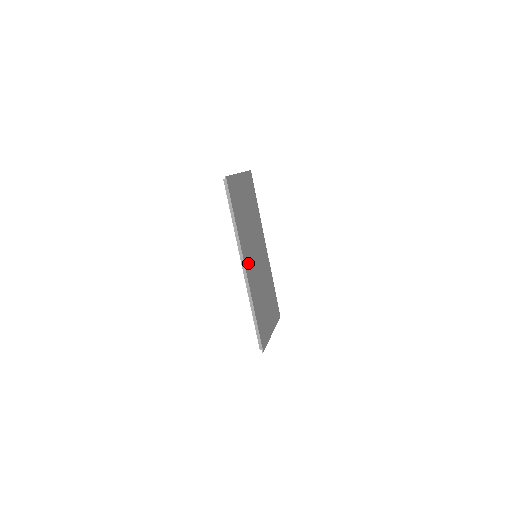
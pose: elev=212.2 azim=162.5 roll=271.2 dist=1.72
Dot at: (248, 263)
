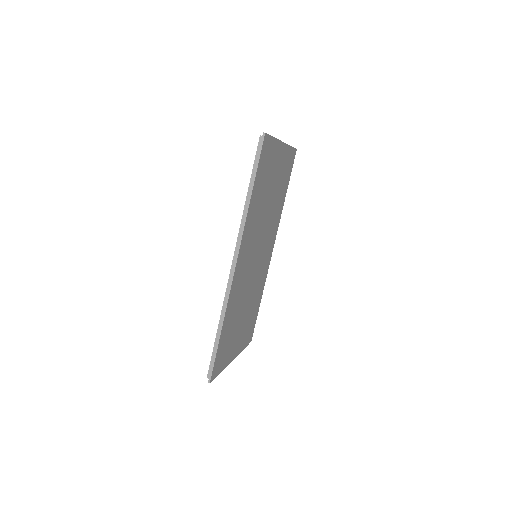
Dot at: (242, 260)
